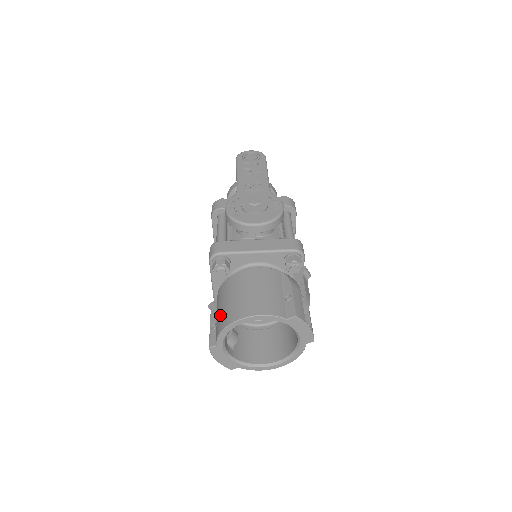
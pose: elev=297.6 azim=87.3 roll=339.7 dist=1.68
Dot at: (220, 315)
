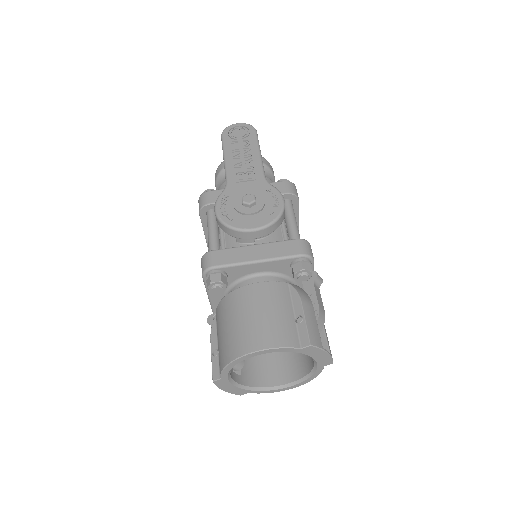
Dot at: (221, 344)
